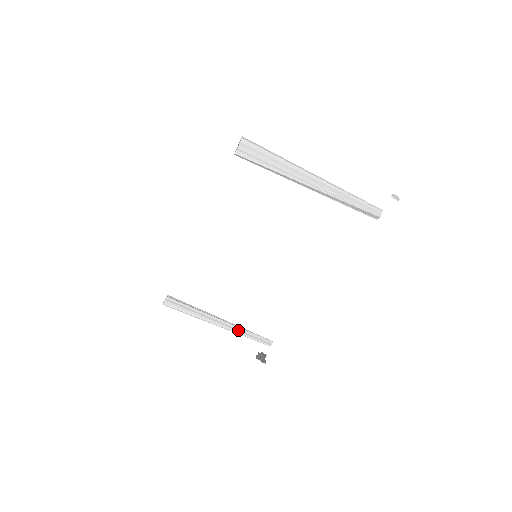
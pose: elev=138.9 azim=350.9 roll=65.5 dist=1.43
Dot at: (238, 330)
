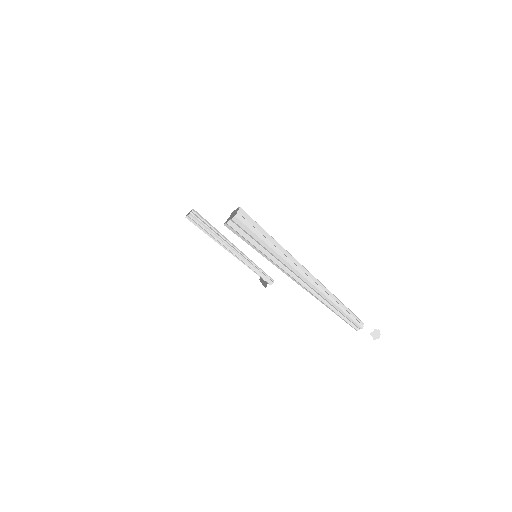
Dot at: (245, 263)
